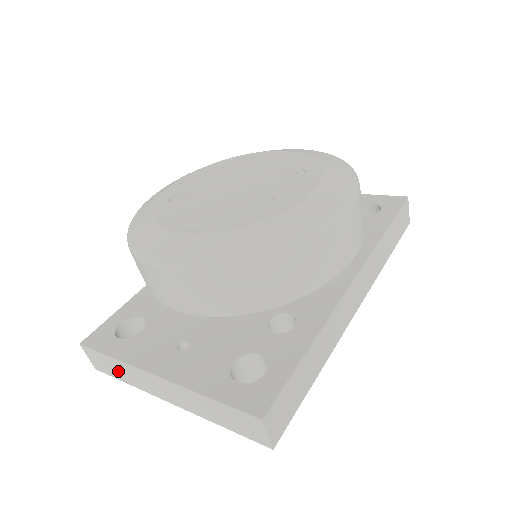
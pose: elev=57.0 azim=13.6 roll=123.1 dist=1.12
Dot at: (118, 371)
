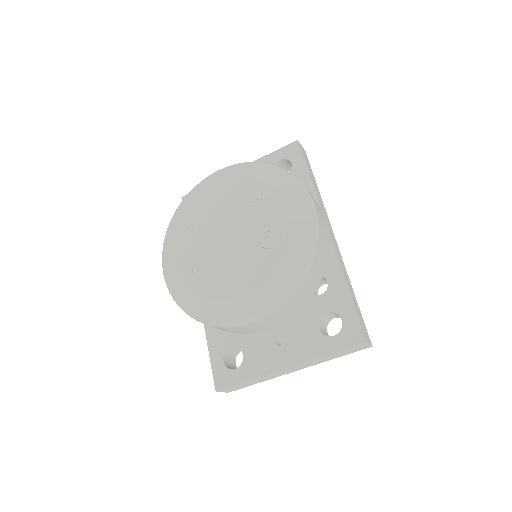
Dot at: (252, 383)
